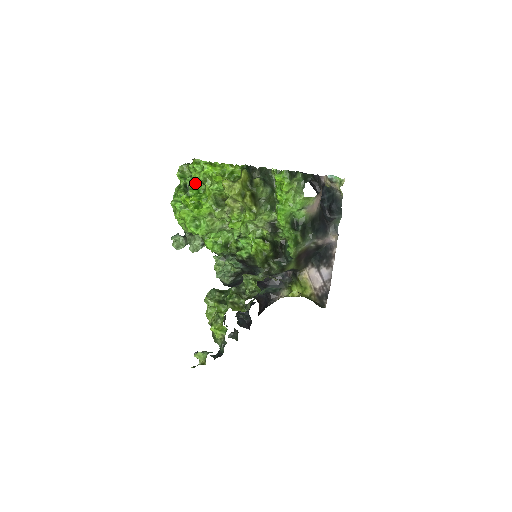
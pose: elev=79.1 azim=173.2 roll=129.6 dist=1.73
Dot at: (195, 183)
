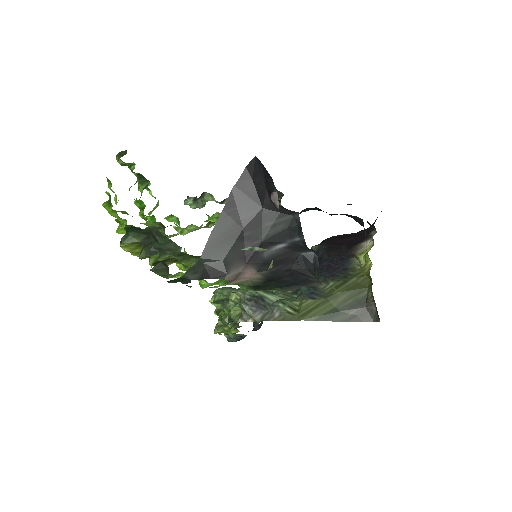
Dot at: occluded
